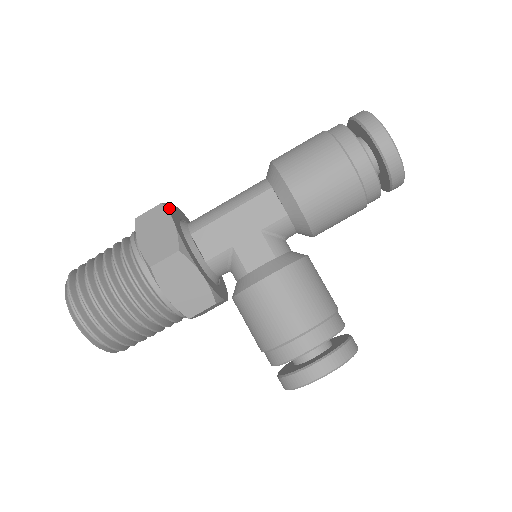
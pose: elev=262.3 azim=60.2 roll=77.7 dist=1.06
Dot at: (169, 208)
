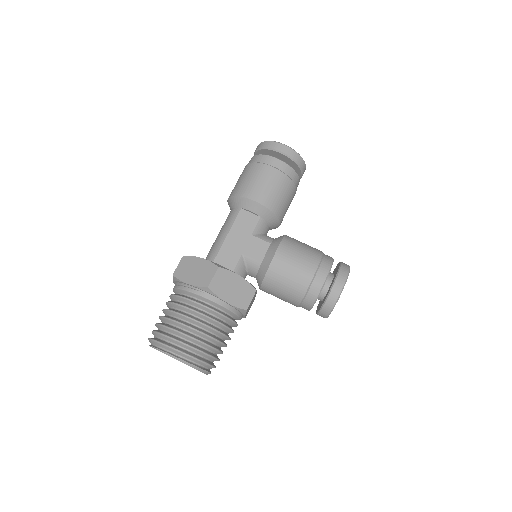
Dot at: (190, 256)
